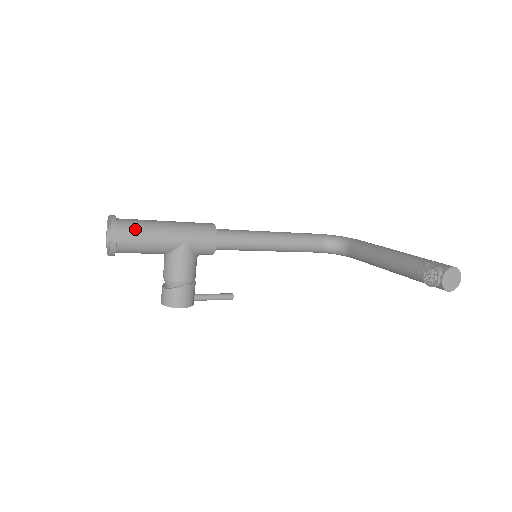
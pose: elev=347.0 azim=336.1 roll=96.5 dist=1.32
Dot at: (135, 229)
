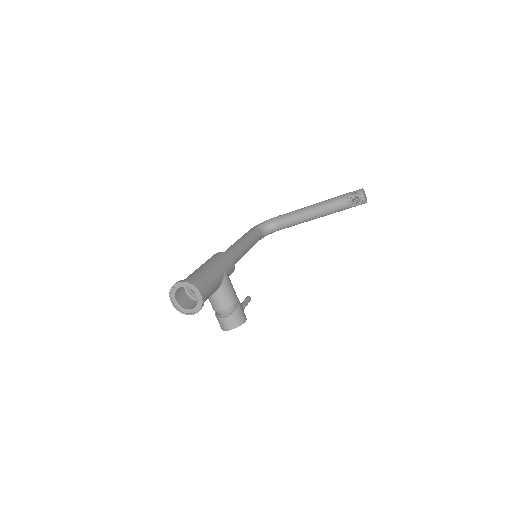
Dot at: (202, 280)
